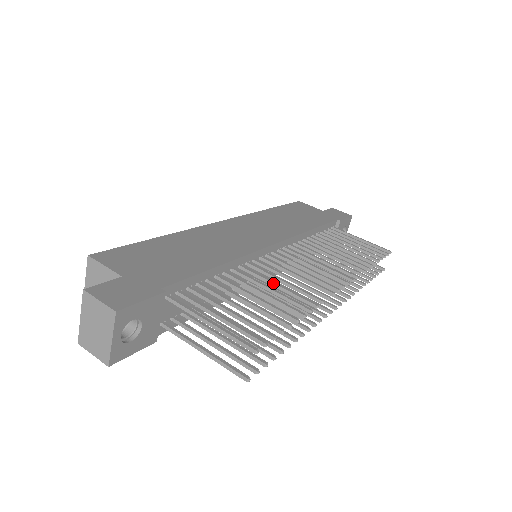
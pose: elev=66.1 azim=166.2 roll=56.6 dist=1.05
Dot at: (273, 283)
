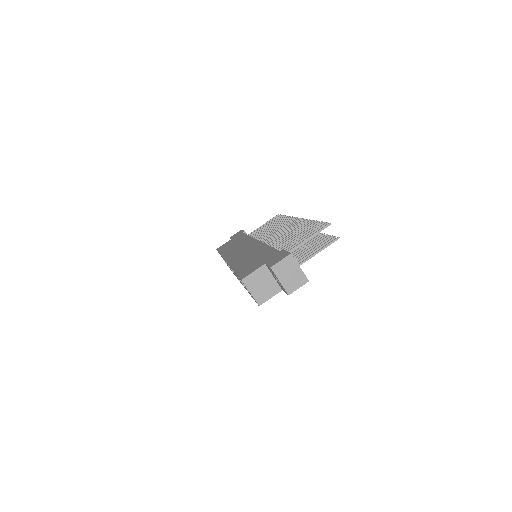
Dot at: (287, 235)
